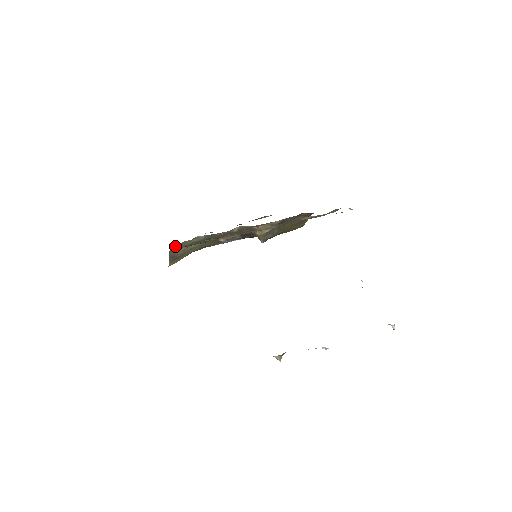
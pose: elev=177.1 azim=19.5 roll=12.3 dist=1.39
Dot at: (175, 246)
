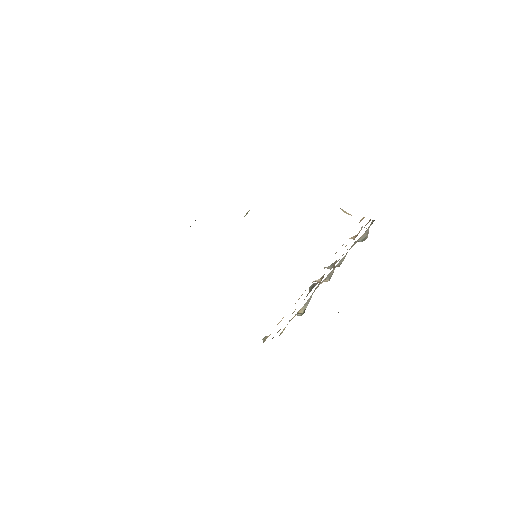
Dot at: occluded
